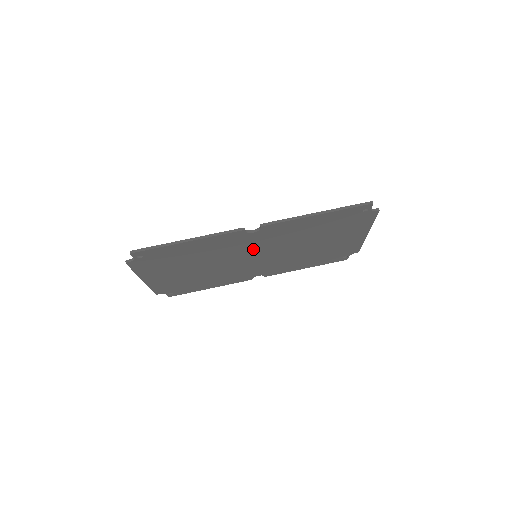
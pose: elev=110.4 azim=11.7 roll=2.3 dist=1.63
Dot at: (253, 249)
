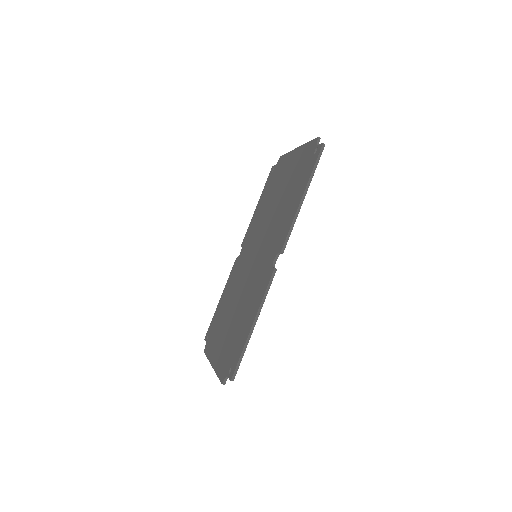
Dot at: occluded
